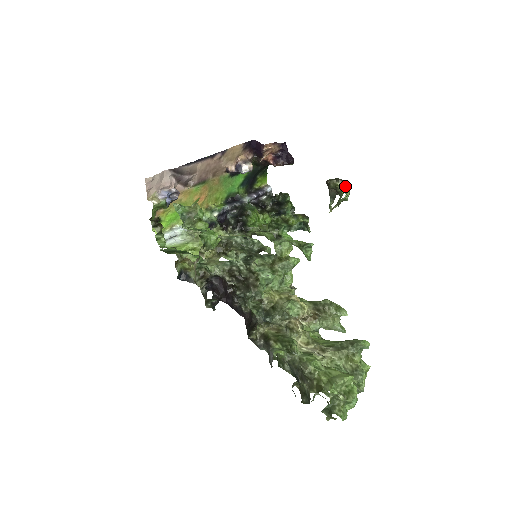
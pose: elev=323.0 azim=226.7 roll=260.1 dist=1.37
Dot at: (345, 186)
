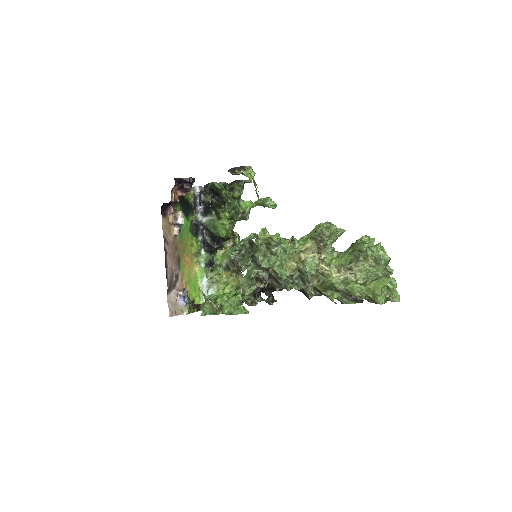
Dot at: (243, 170)
